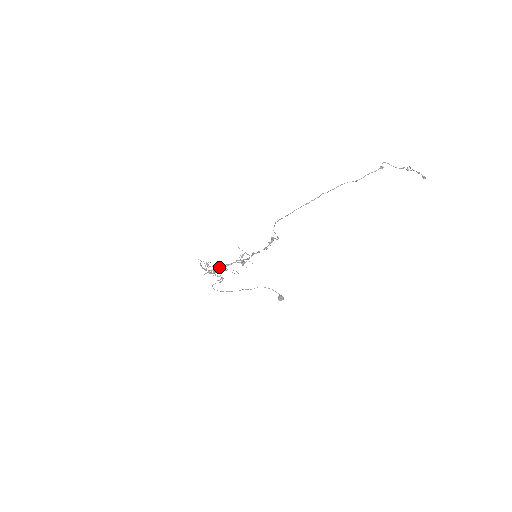
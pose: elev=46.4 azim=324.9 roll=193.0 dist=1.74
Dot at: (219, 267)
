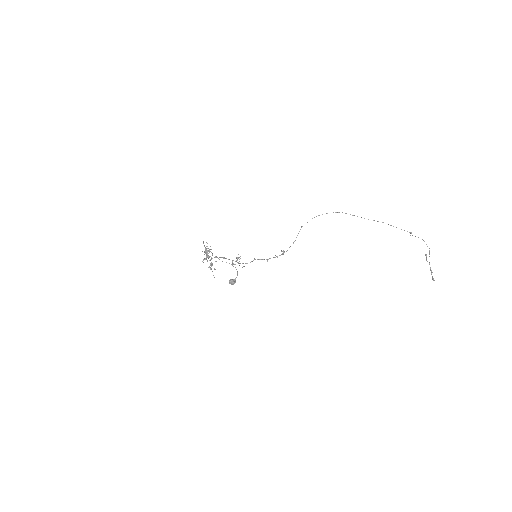
Dot at: (211, 263)
